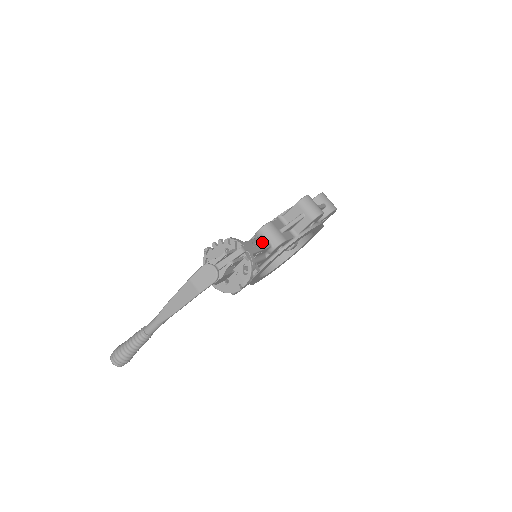
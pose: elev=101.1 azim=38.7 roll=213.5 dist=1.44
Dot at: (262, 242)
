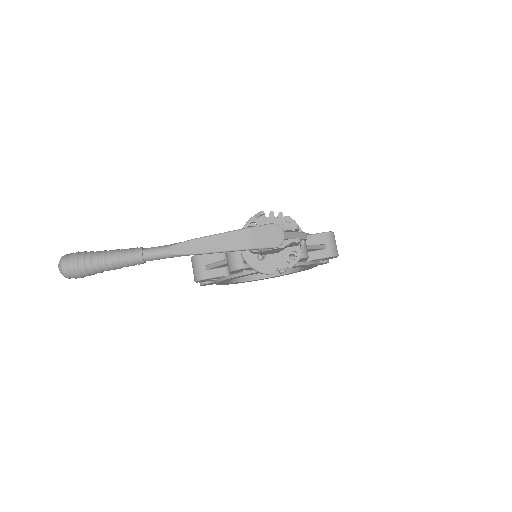
Dot at: occluded
